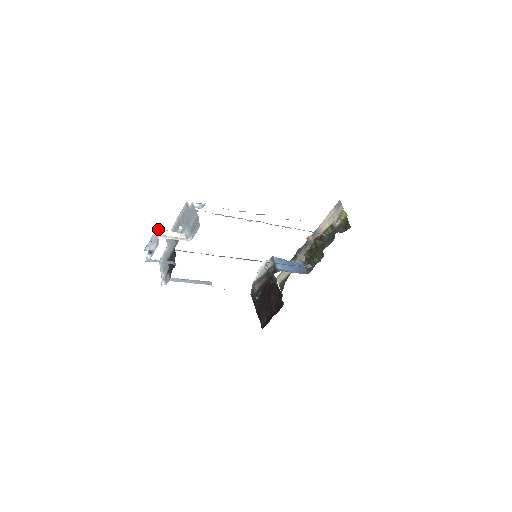
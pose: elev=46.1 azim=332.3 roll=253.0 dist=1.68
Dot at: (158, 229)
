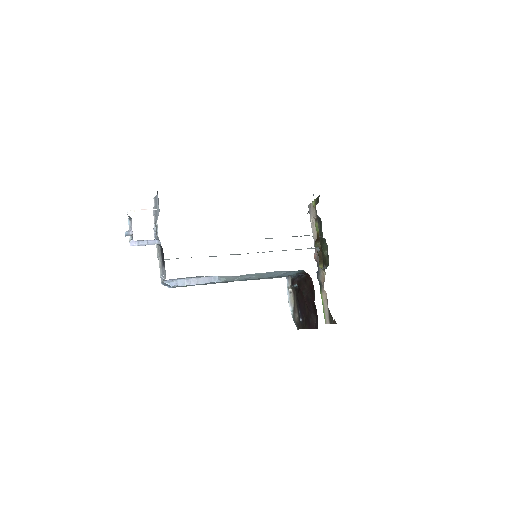
Dot at: occluded
